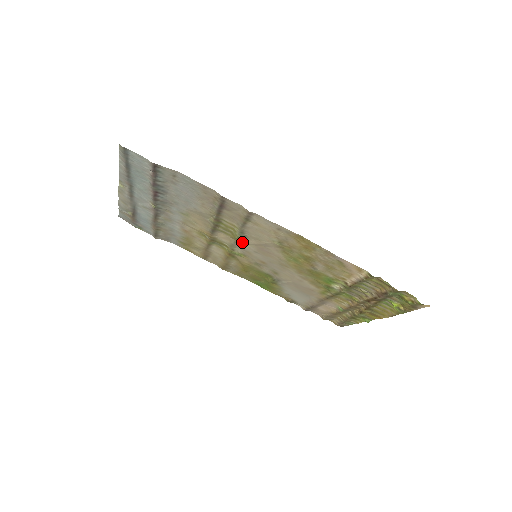
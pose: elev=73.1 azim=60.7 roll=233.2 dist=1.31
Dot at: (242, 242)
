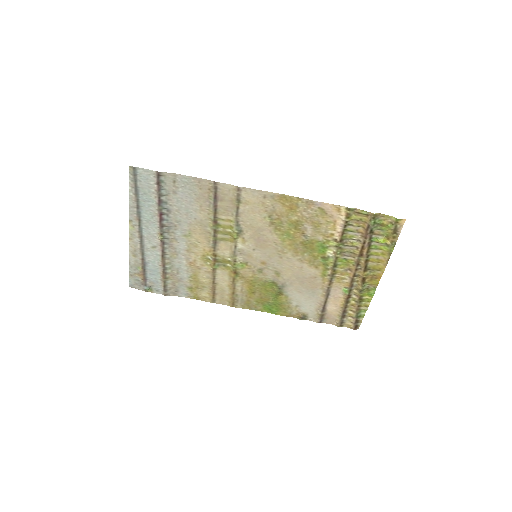
Dot at: (241, 242)
